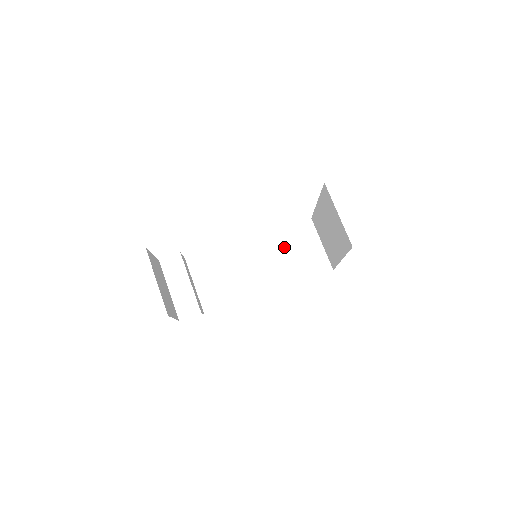
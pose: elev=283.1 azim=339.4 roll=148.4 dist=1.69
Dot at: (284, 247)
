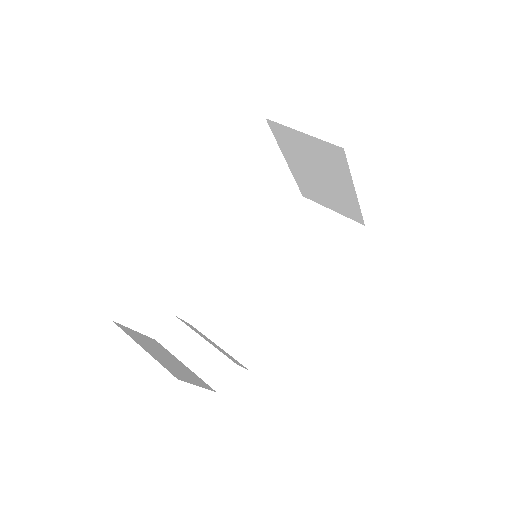
Dot at: (293, 241)
